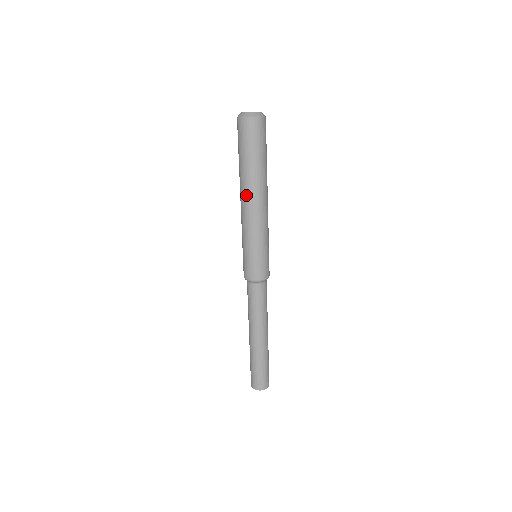
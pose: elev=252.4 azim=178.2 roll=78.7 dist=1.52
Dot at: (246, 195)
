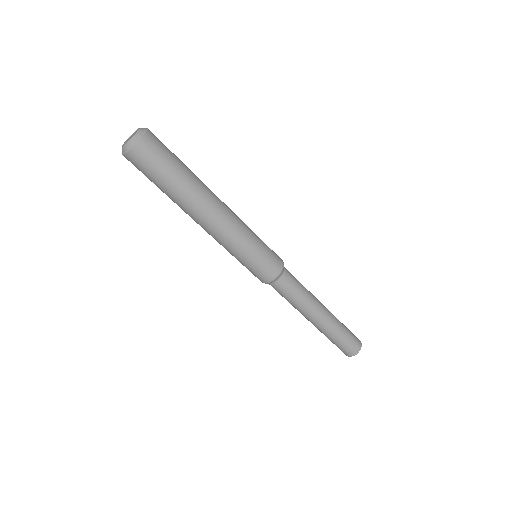
Dot at: (194, 219)
